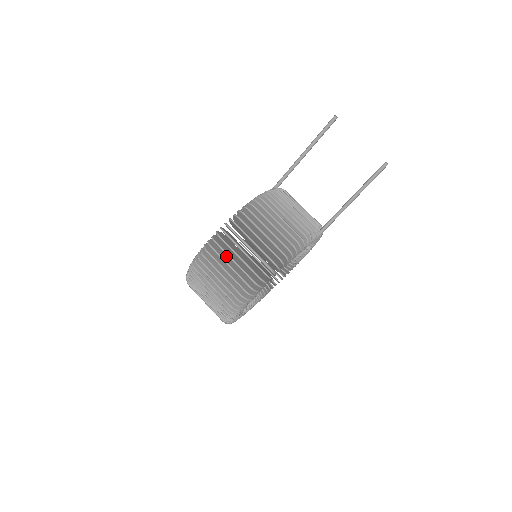
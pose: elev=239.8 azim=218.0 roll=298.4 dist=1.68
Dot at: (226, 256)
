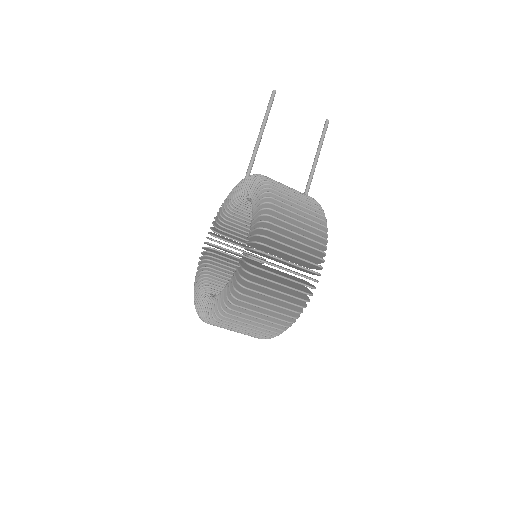
Dot at: (277, 244)
